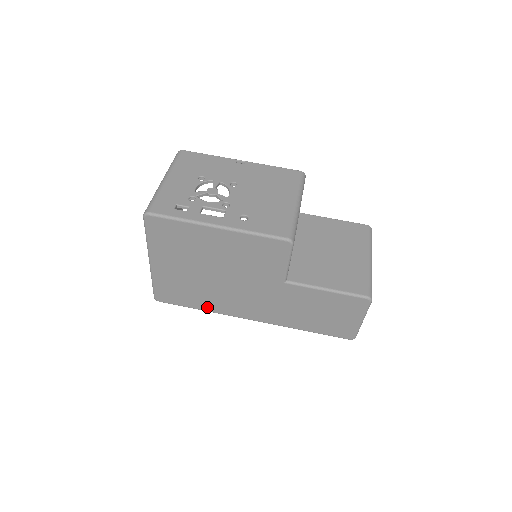
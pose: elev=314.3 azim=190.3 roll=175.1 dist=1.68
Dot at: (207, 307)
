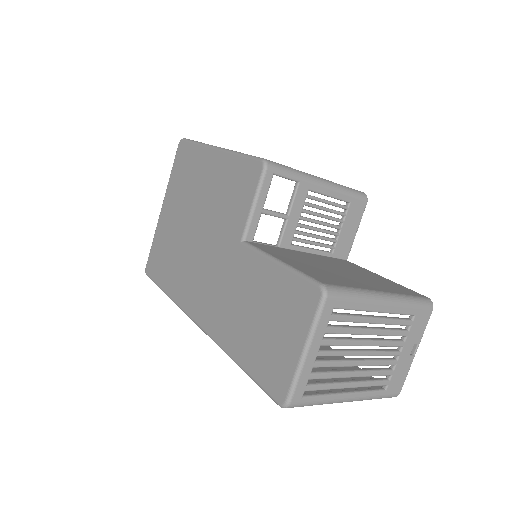
Dot at: (171, 288)
